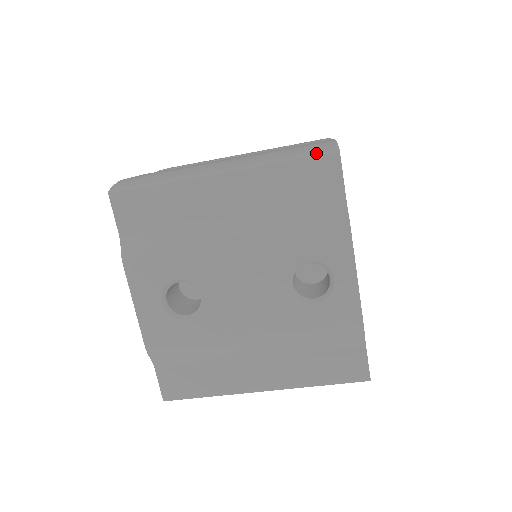
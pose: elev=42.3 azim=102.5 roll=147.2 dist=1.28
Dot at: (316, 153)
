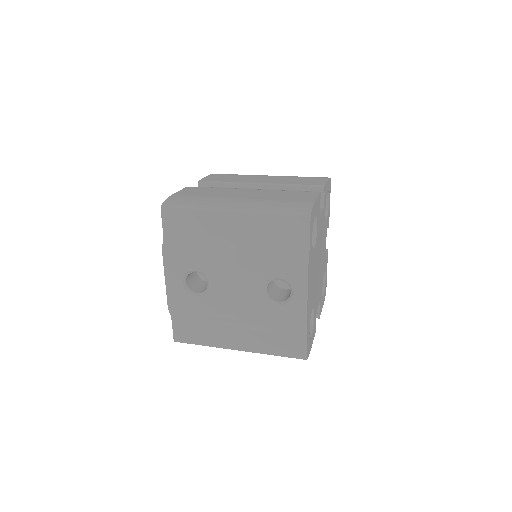
Dot at: (296, 213)
